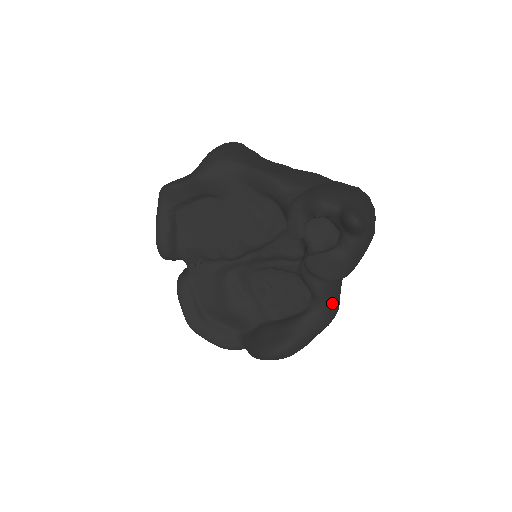
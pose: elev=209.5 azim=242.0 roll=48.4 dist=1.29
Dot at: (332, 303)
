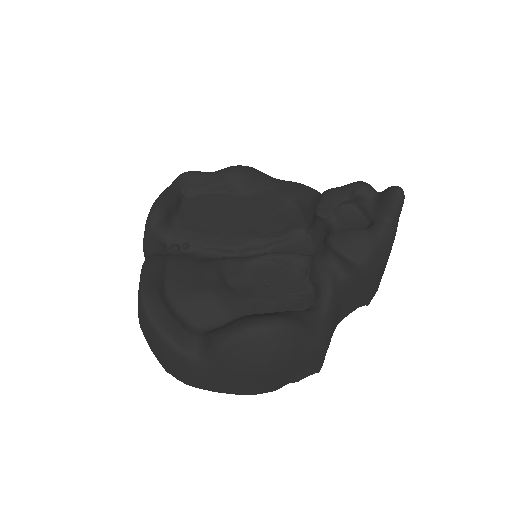
Dot at: (333, 321)
